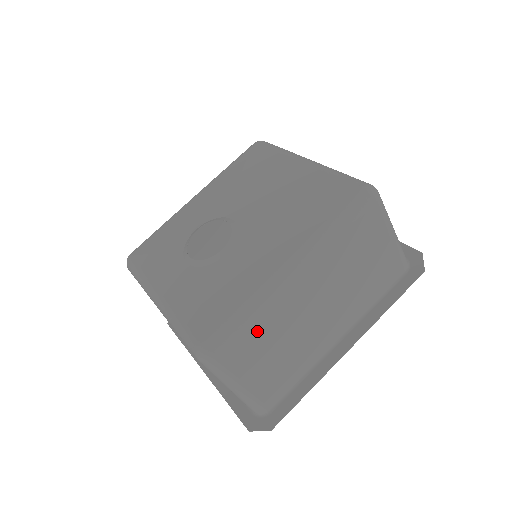
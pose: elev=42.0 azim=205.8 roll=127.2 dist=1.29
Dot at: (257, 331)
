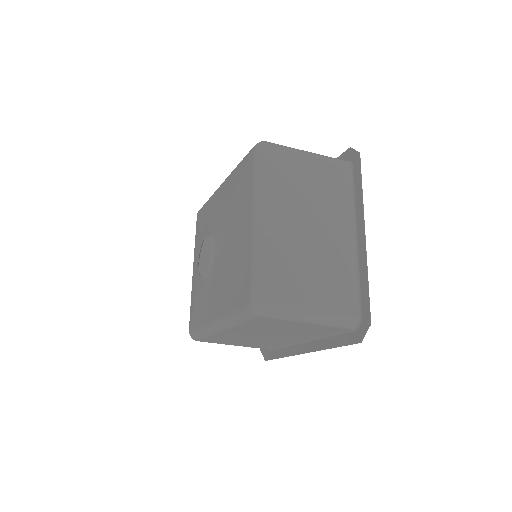
Dot at: (217, 338)
